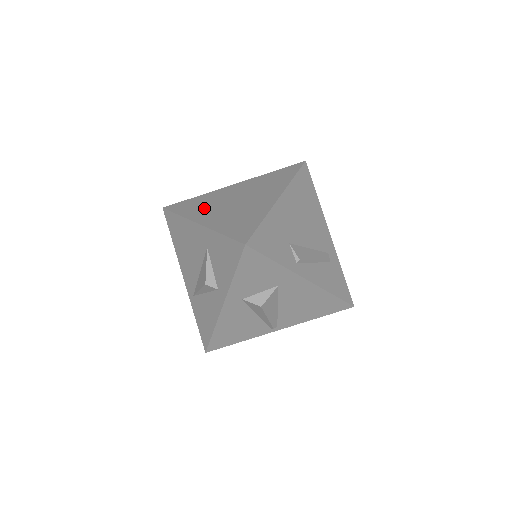
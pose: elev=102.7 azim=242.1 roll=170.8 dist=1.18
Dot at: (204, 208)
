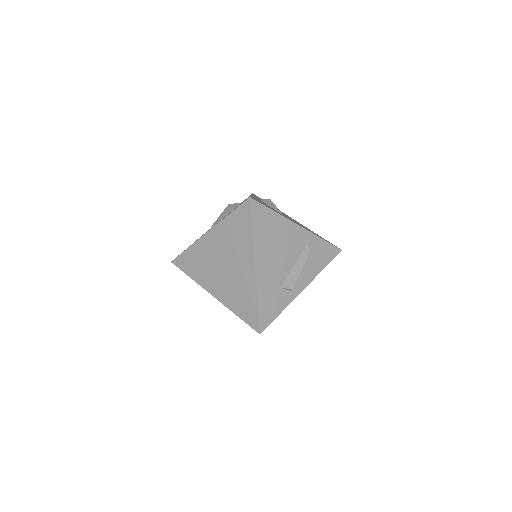
Dot at: (205, 273)
